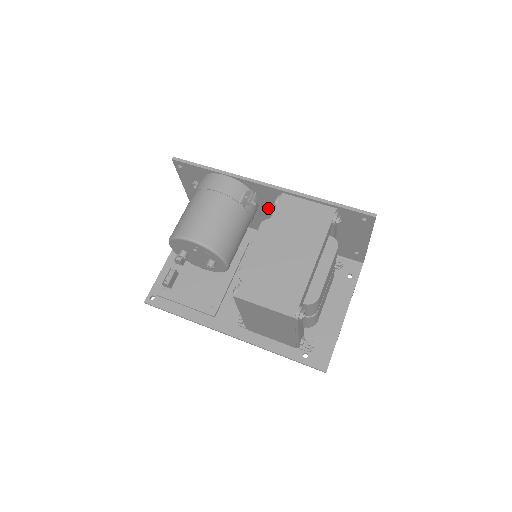
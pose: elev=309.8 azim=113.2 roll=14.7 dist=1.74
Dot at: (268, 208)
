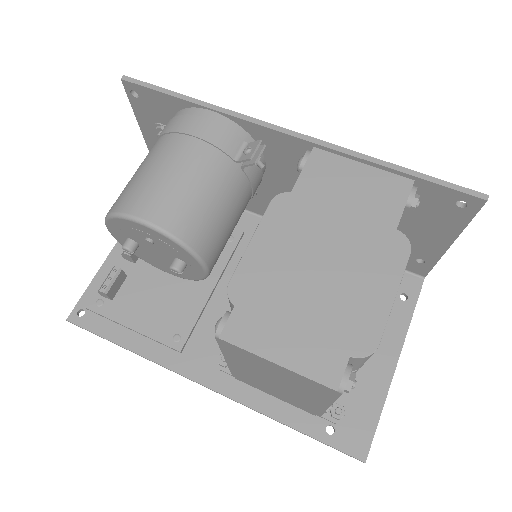
Dot at: (281, 177)
